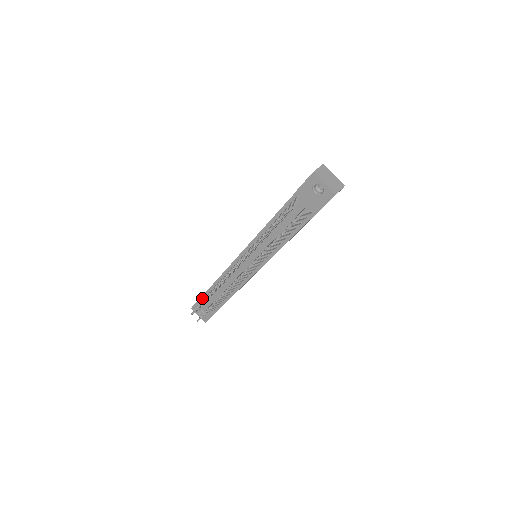
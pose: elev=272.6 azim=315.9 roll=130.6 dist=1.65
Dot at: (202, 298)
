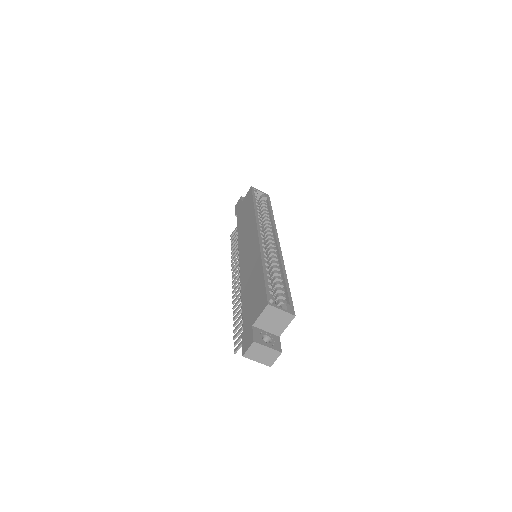
Dot at: occluded
